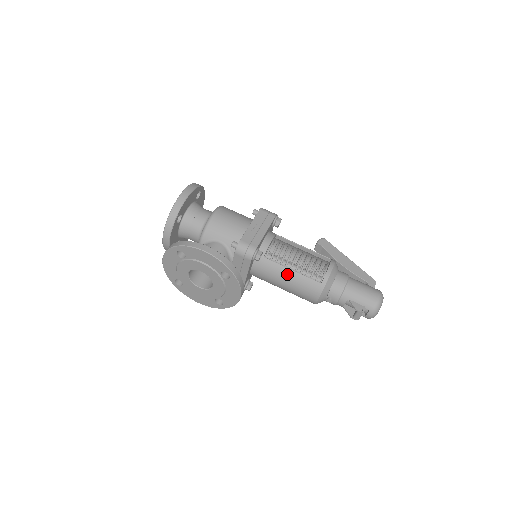
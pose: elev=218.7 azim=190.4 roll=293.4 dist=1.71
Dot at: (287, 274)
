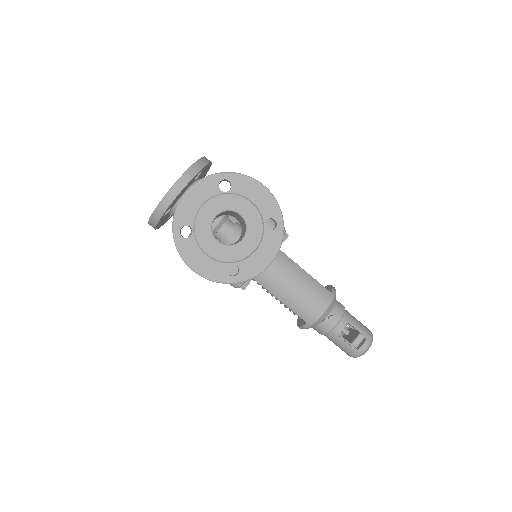
Dot at: (300, 273)
